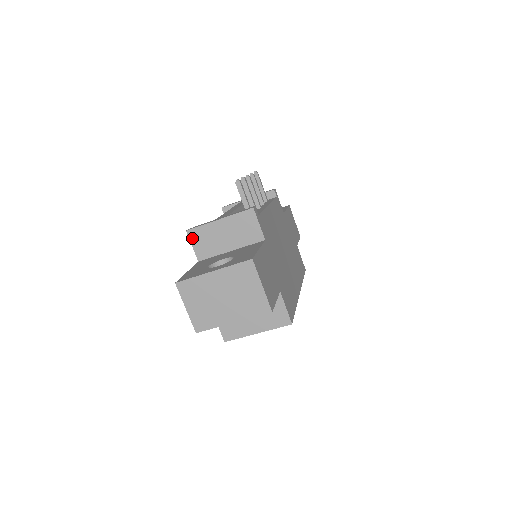
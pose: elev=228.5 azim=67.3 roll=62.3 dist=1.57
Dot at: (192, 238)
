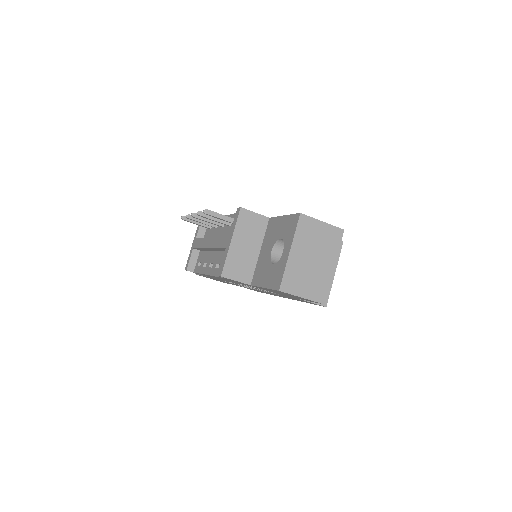
Dot at: (230, 276)
